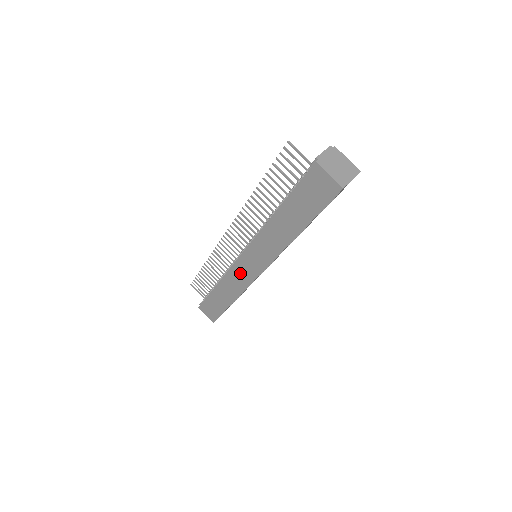
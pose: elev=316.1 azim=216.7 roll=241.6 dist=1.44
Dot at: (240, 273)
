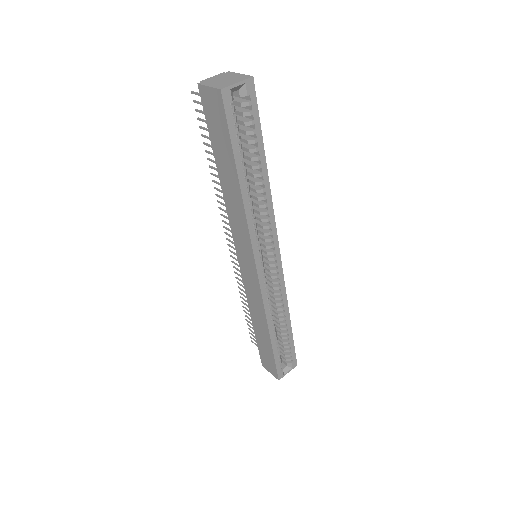
Dot at: (250, 284)
